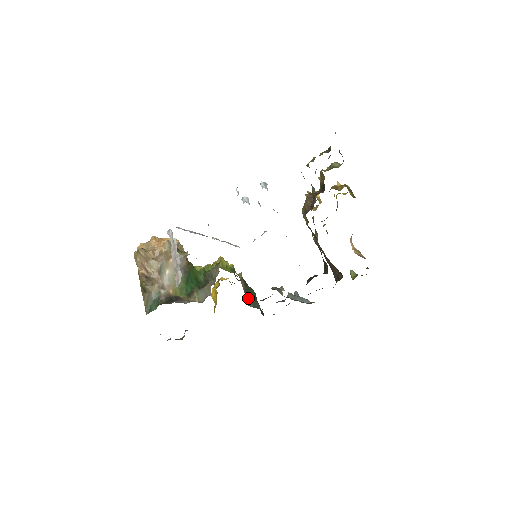
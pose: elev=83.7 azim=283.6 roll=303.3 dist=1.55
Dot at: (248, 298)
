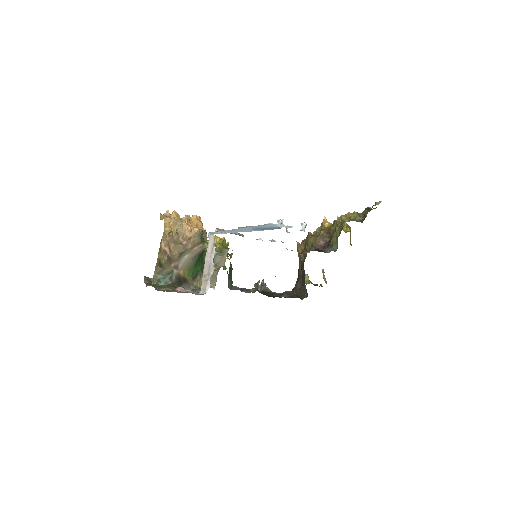
Dot at: (229, 278)
